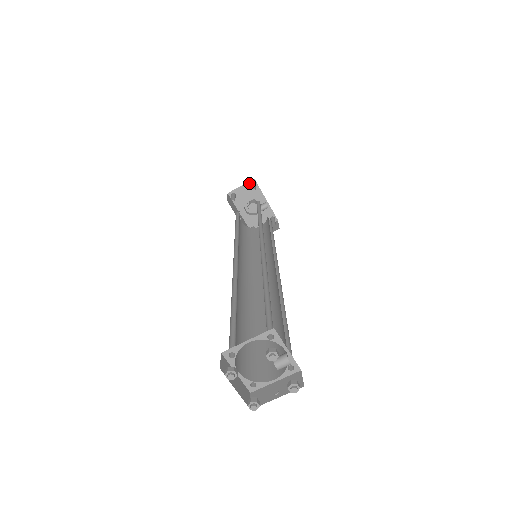
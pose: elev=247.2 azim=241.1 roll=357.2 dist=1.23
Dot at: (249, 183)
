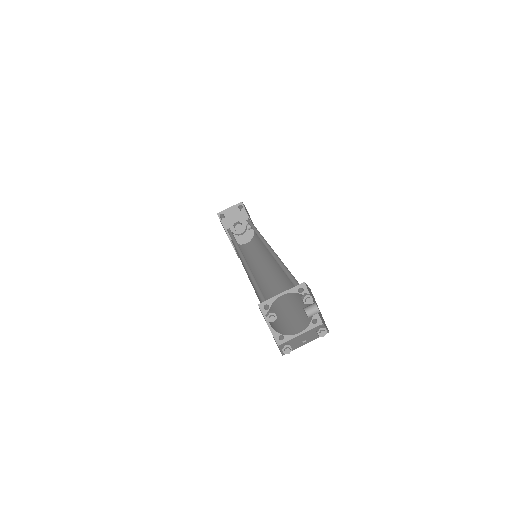
Dot at: (237, 205)
